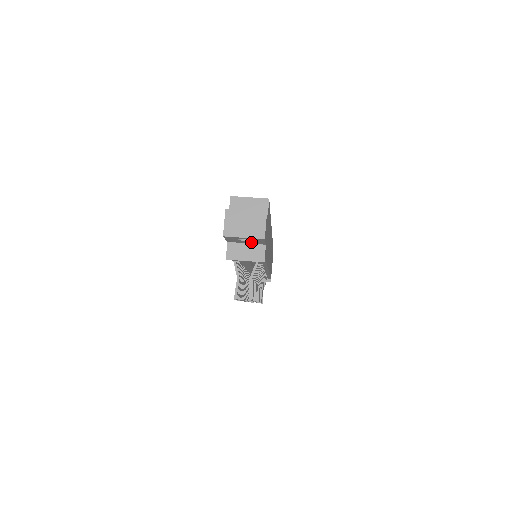
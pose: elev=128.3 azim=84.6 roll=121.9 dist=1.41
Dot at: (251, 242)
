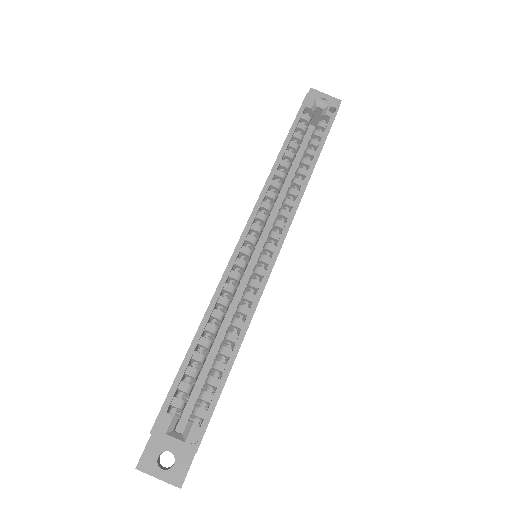
Dot at: occluded
